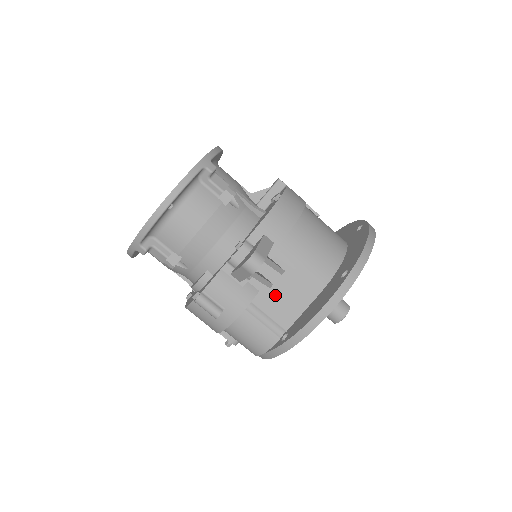
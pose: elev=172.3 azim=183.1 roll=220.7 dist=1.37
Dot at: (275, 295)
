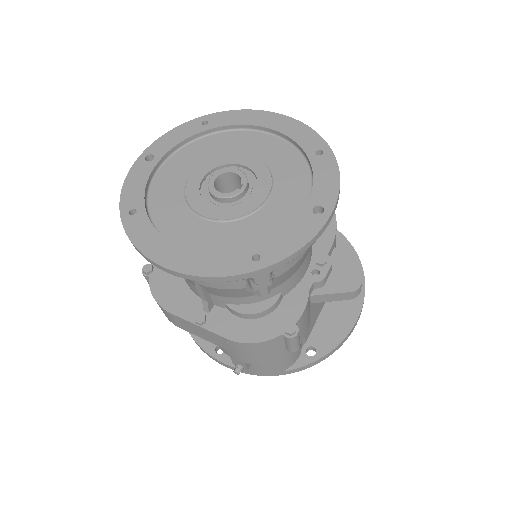
Dot at: (313, 309)
